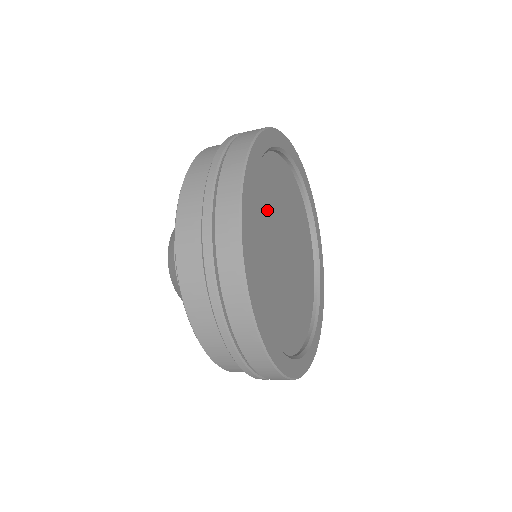
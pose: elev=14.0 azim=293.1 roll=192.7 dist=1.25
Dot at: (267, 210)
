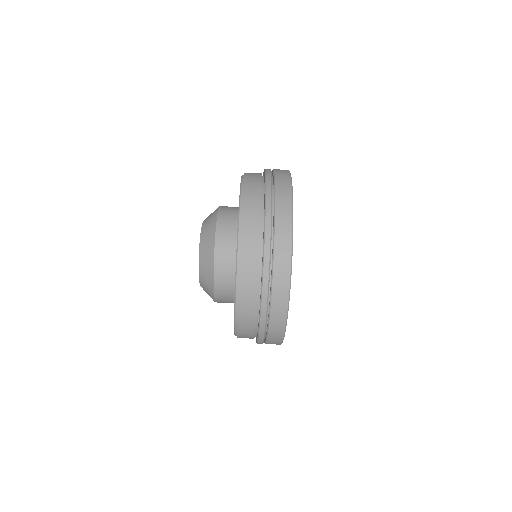
Dot at: occluded
